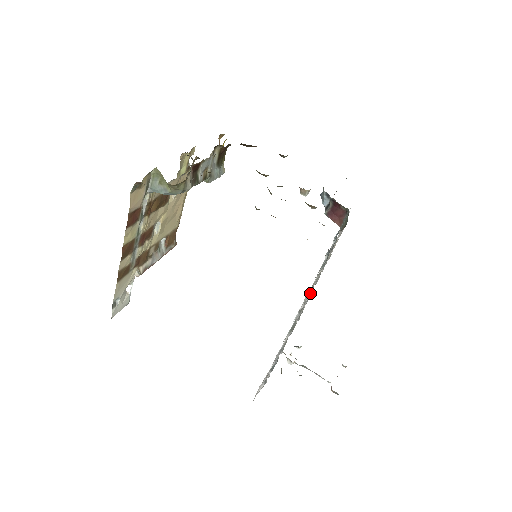
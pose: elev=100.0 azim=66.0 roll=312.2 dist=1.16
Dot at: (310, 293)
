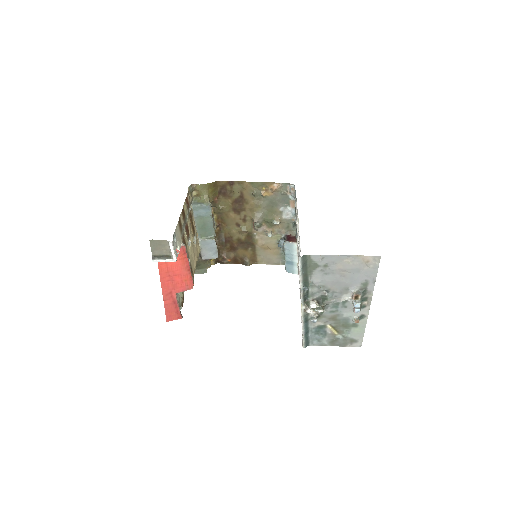
Dot at: occluded
